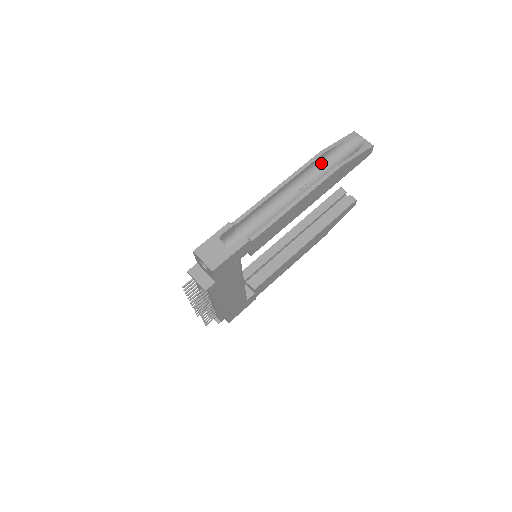
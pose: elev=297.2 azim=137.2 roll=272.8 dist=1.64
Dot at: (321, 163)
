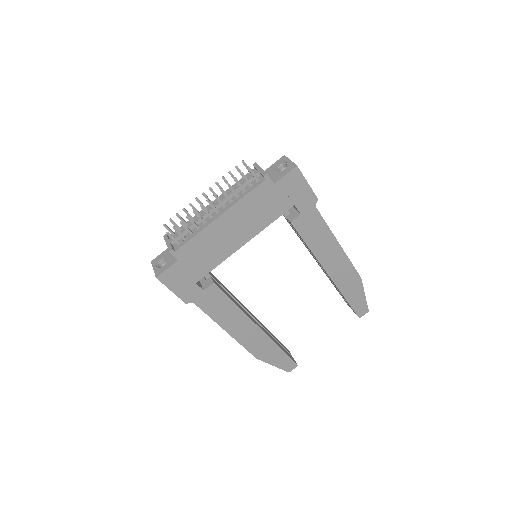
Dot at: occluded
